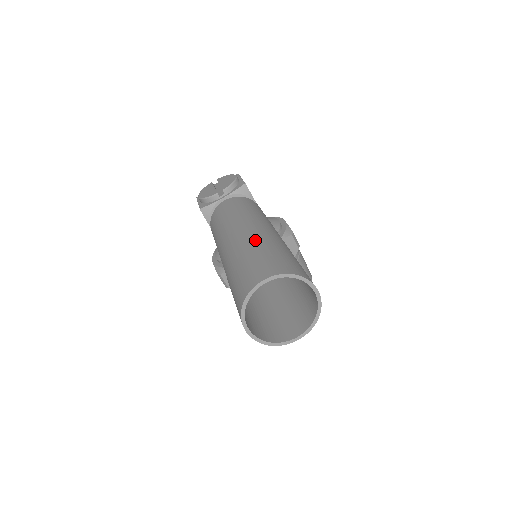
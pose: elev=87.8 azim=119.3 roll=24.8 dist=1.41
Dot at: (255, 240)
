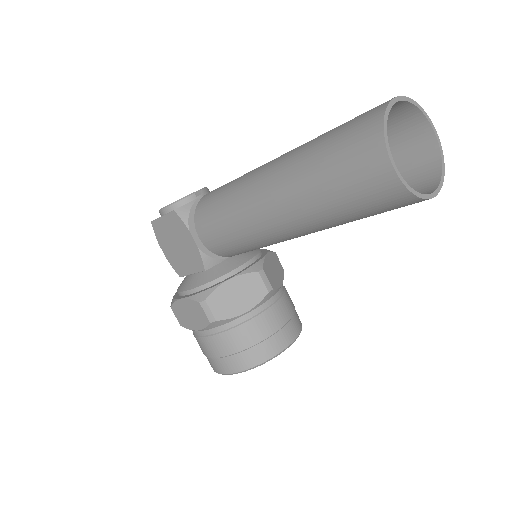
Dot at: occluded
